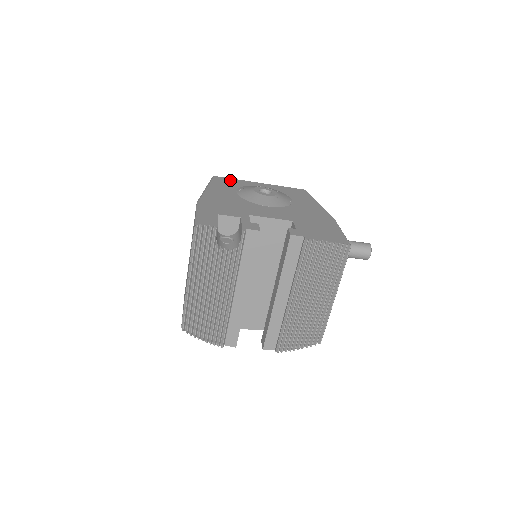
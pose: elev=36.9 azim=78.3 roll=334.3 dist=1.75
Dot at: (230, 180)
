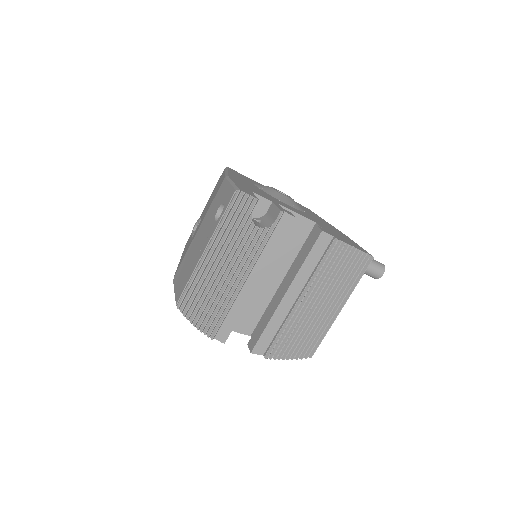
Dot at: (243, 175)
